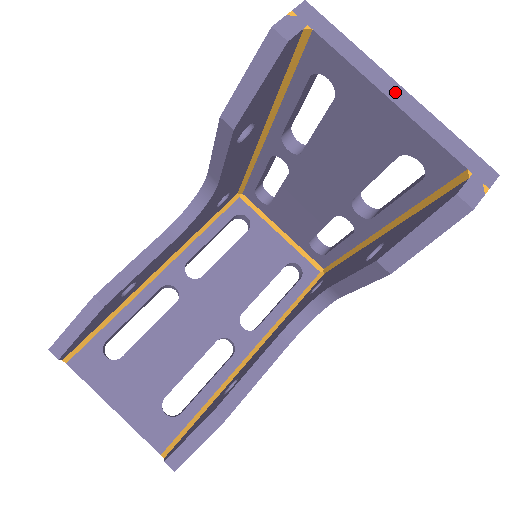
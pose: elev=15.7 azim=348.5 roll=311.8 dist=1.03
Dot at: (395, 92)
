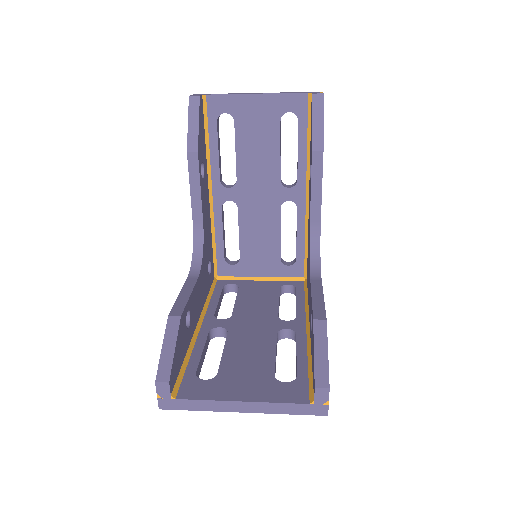
Dot at: (257, 93)
